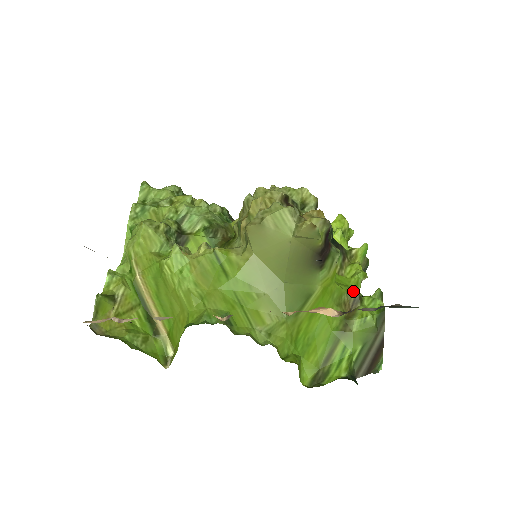
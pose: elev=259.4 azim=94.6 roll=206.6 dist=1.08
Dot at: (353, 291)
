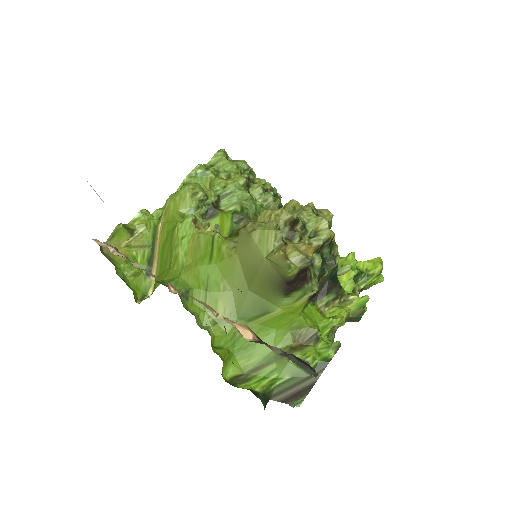
Dot at: (314, 330)
